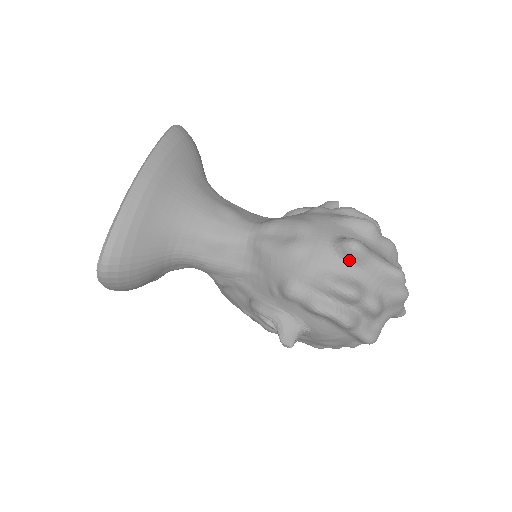
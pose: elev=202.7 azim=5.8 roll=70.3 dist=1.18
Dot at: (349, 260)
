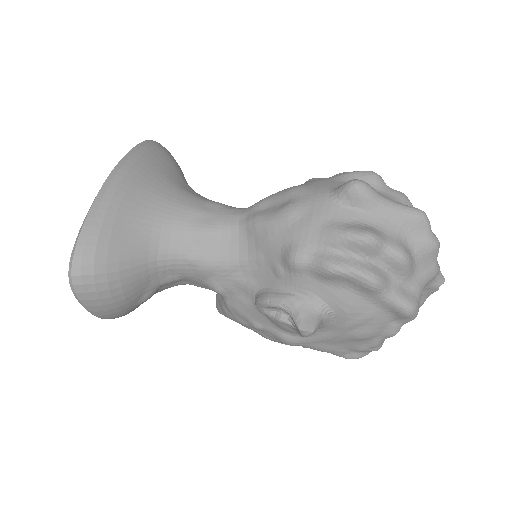
Dot at: (356, 205)
